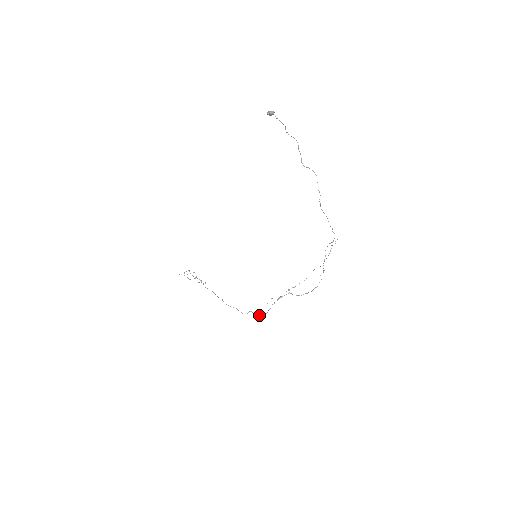
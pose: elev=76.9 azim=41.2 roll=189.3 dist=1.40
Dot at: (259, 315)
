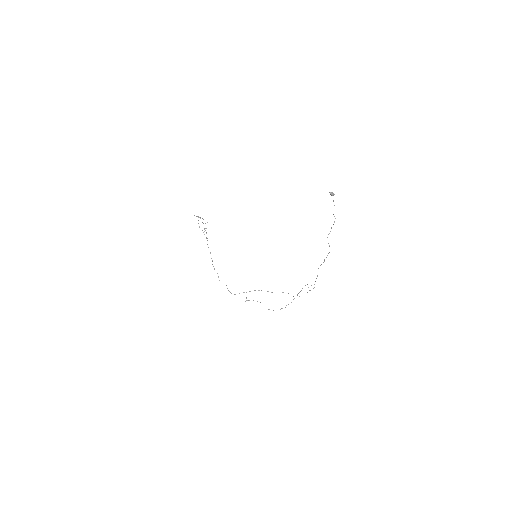
Dot at: occluded
